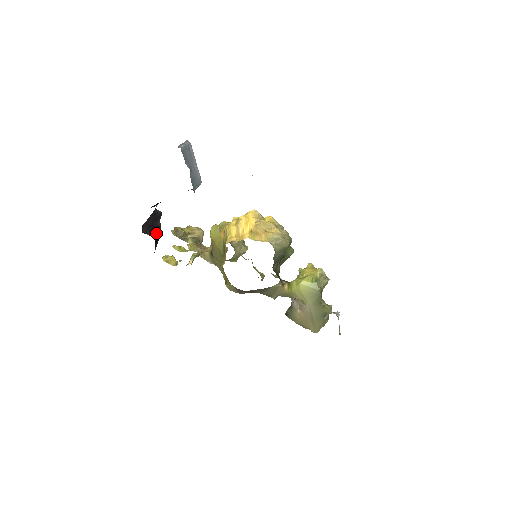
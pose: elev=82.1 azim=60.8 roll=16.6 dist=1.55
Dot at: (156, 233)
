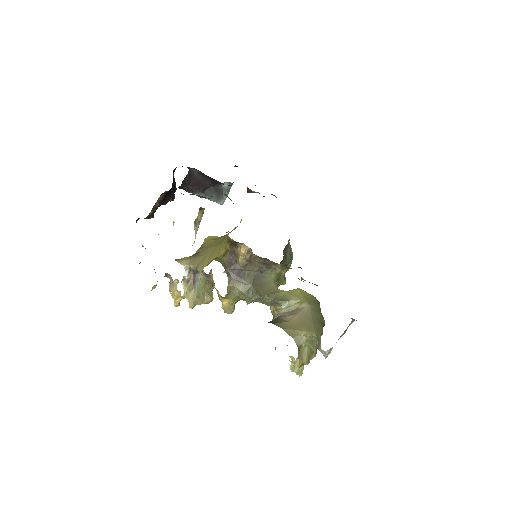
Dot at: (170, 193)
